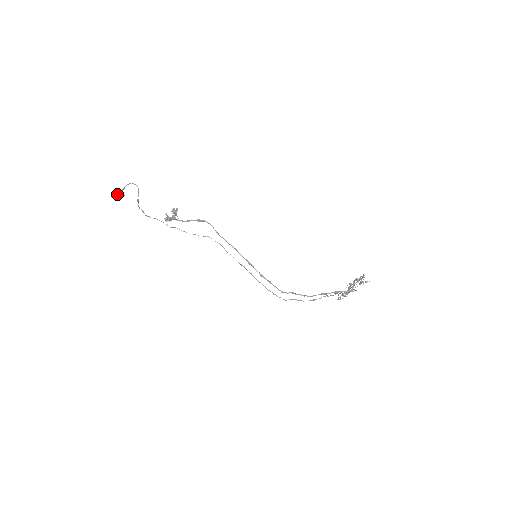
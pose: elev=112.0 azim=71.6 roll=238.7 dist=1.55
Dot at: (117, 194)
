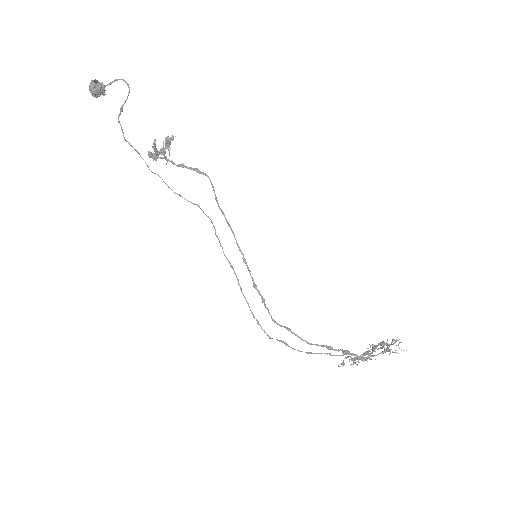
Dot at: (95, 87)
